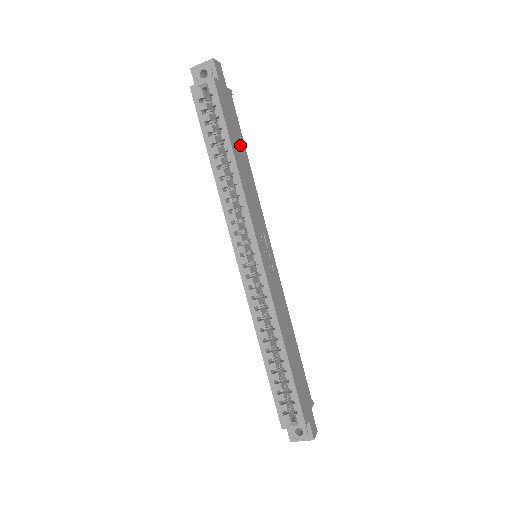
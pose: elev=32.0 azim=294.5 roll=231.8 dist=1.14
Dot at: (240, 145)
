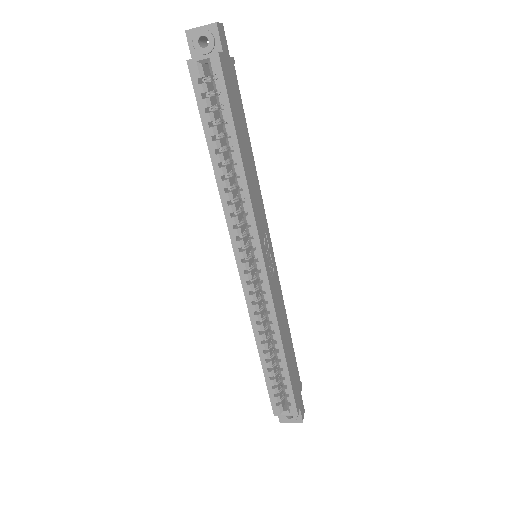
Dot at: (244, 133)
